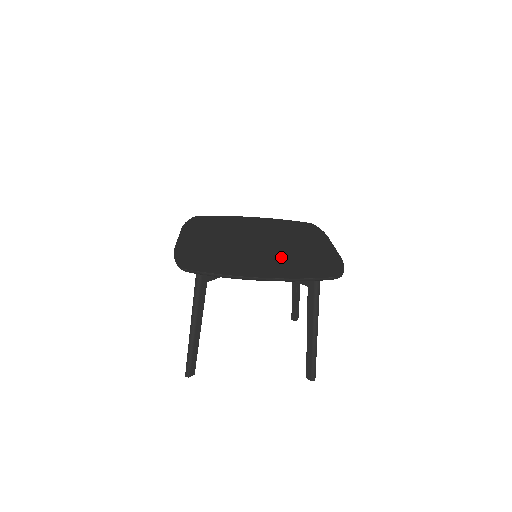
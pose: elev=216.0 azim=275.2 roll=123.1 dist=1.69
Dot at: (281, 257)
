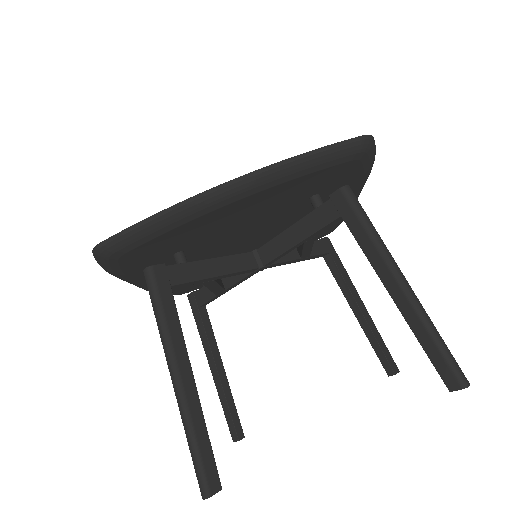
Dot at: occluded
